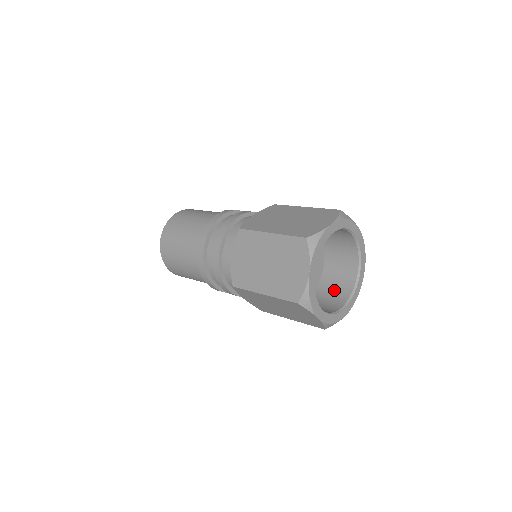
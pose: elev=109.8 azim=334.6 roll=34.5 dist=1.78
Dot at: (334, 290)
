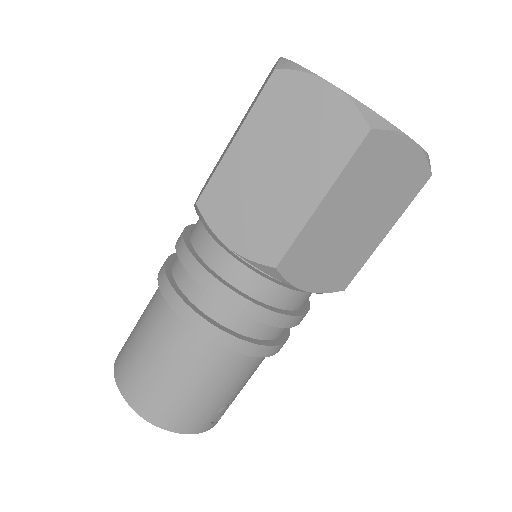
Dot at: occluded
